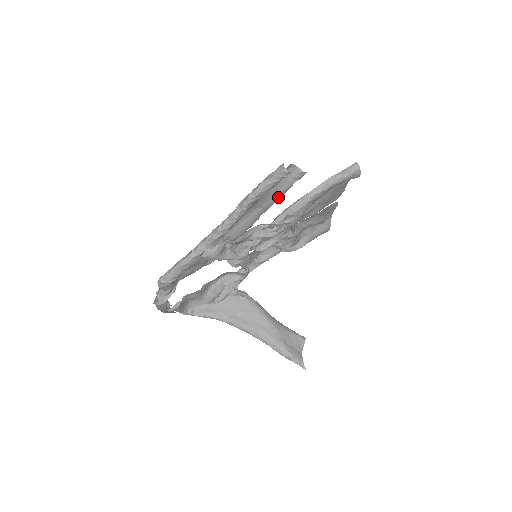
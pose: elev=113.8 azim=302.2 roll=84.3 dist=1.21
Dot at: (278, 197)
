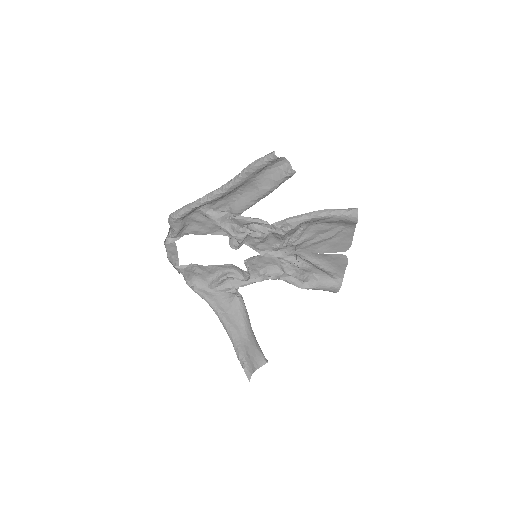
Dot at: (272, 186)
